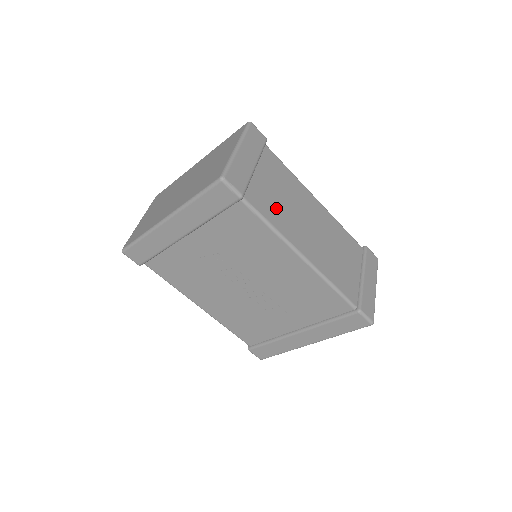
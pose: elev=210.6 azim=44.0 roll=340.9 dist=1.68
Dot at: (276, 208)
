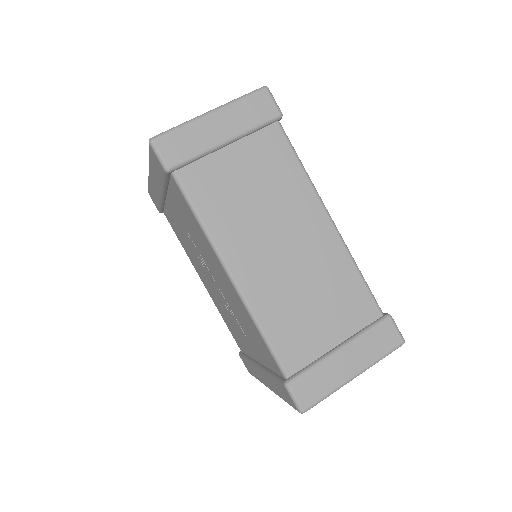
Dot at: (227, 202)
